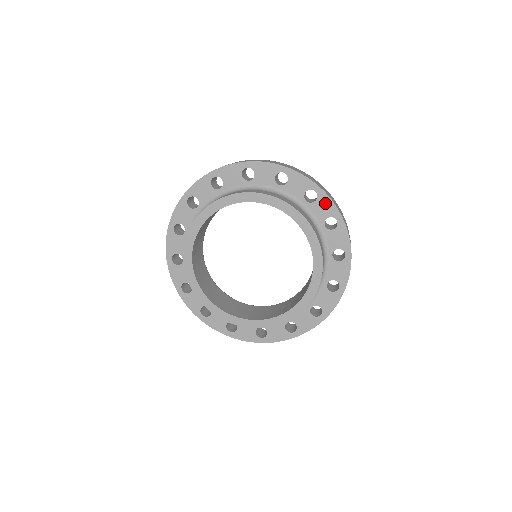
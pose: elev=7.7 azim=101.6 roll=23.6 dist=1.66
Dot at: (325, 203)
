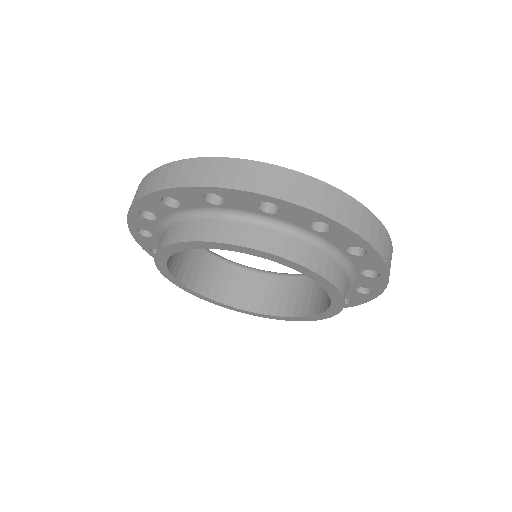
Dot at: (234, 196)
